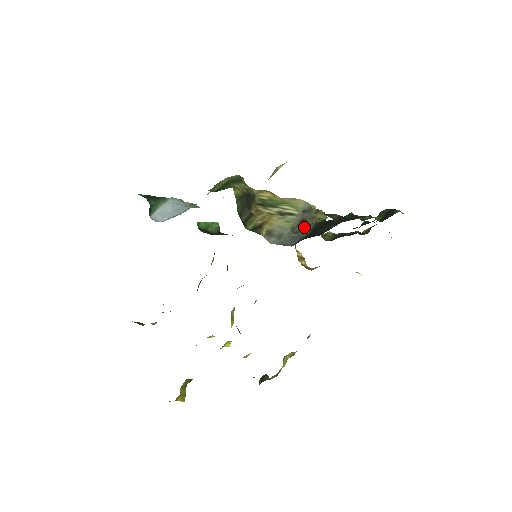
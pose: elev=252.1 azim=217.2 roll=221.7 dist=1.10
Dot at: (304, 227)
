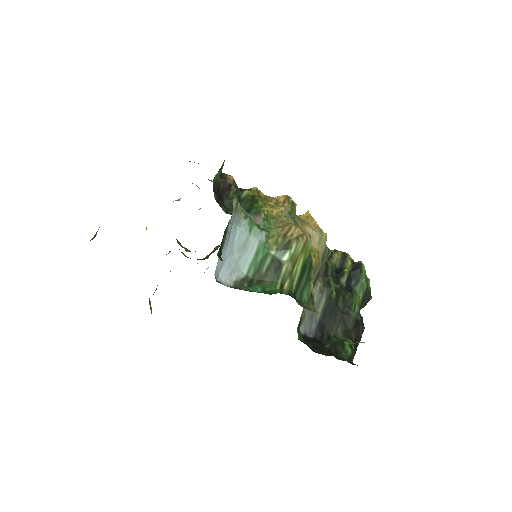
Dot at: (319, 296)
